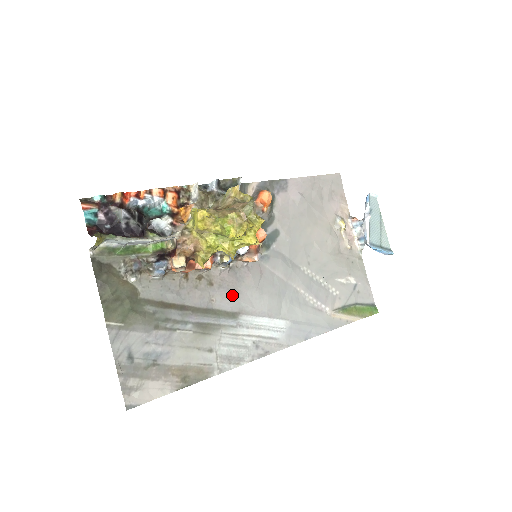
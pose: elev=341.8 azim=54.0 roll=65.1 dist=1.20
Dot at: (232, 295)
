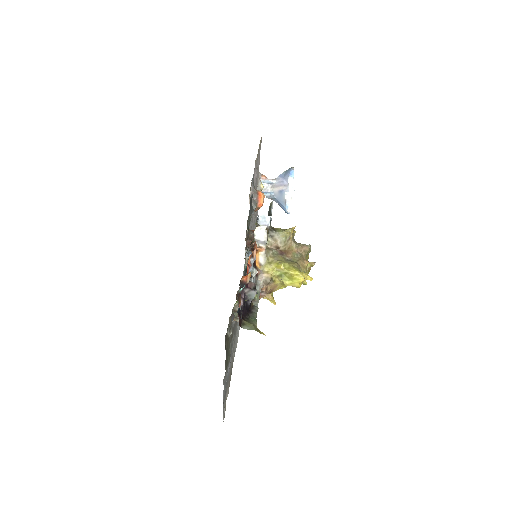
Dot at: occluded
